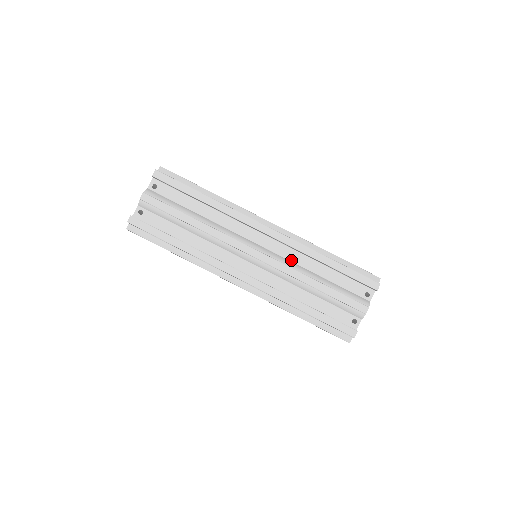
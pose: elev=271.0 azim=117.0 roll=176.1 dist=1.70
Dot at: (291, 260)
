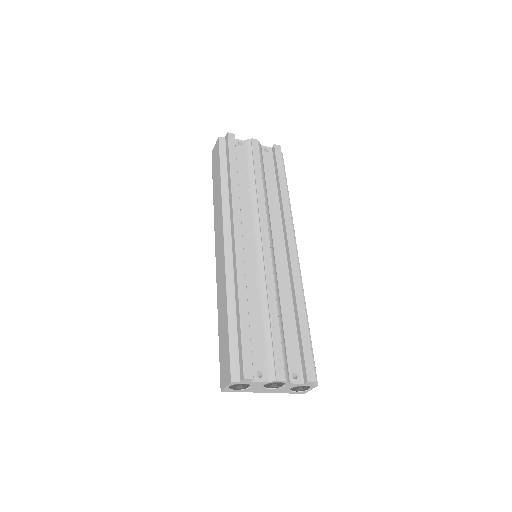
Dot at: (279, 280)
